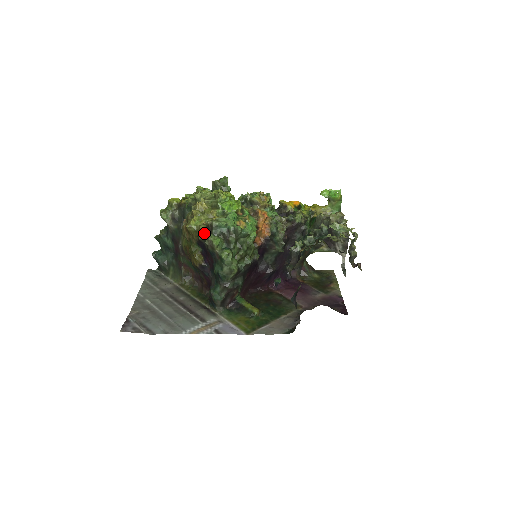
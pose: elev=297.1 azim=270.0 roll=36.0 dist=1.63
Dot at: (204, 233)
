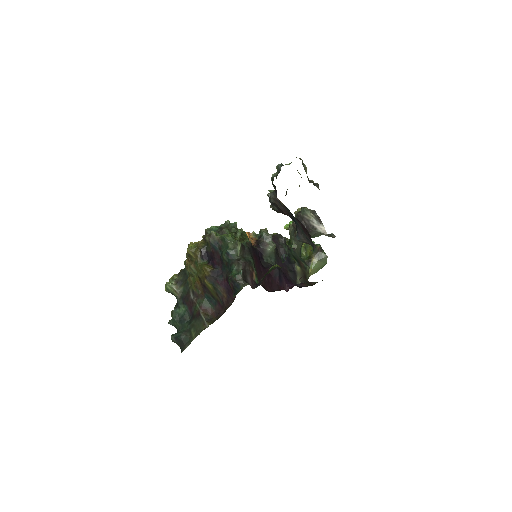
Dot at: (203, 243)
